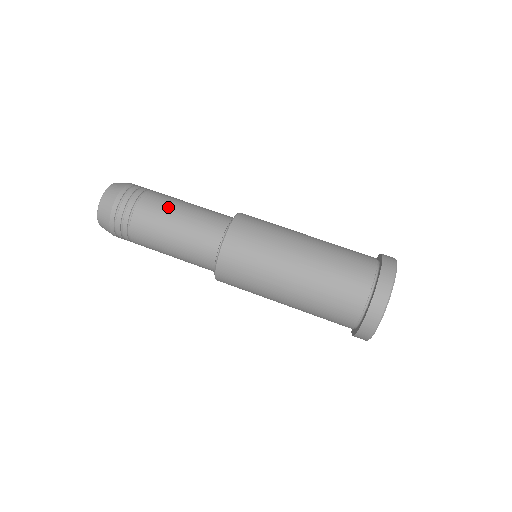
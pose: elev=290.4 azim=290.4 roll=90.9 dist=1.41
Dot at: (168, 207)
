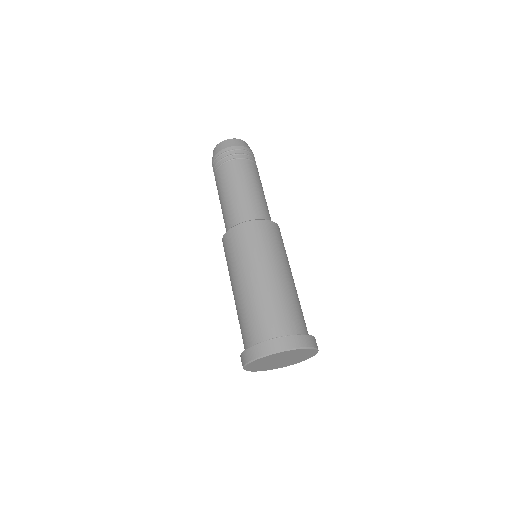
Dot at: occluded
